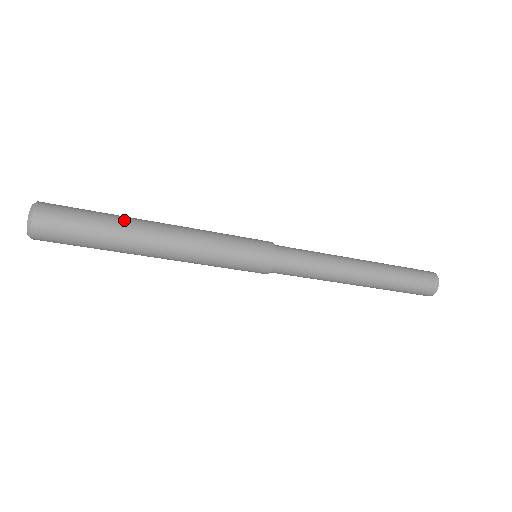
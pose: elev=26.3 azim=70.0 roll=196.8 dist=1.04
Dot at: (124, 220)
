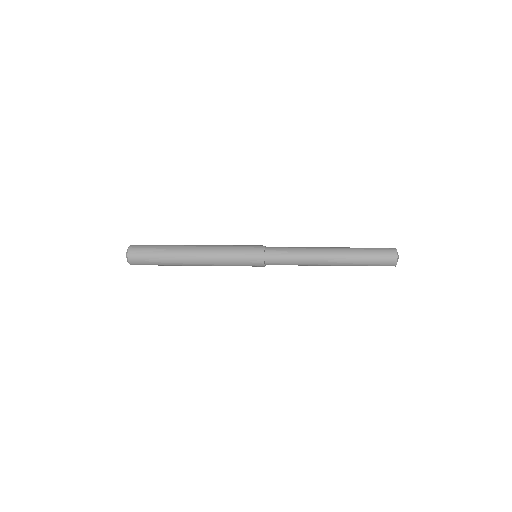
Dot at: (172, 253)
